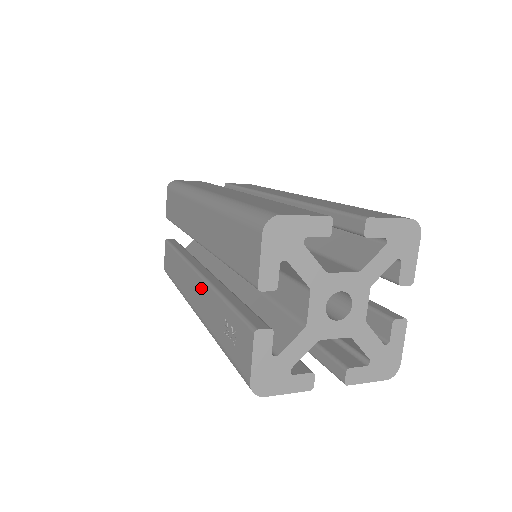
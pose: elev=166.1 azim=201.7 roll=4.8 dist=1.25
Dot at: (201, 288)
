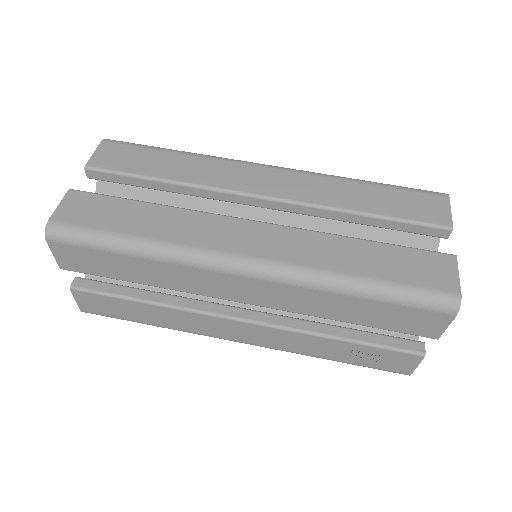
Dot at: (270, 333)
